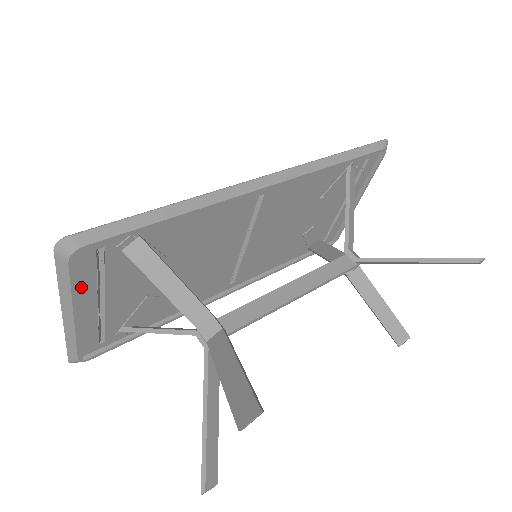
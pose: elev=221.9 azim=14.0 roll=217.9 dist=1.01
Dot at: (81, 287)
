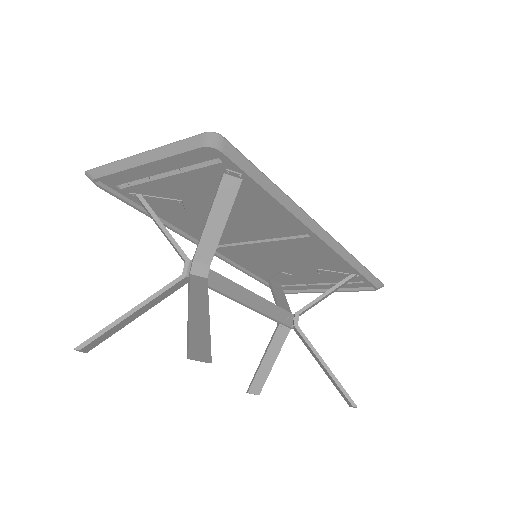
Dot at: (175, 159)
